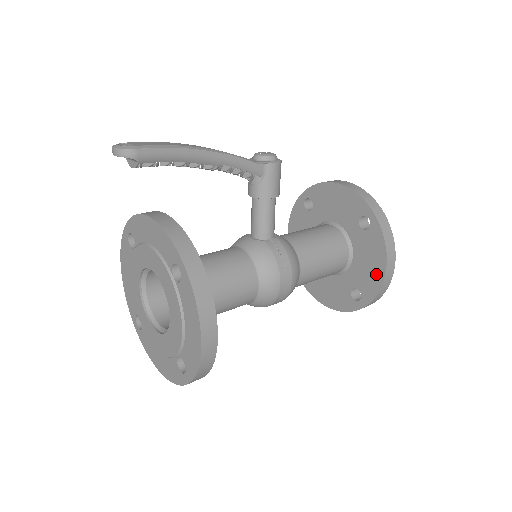
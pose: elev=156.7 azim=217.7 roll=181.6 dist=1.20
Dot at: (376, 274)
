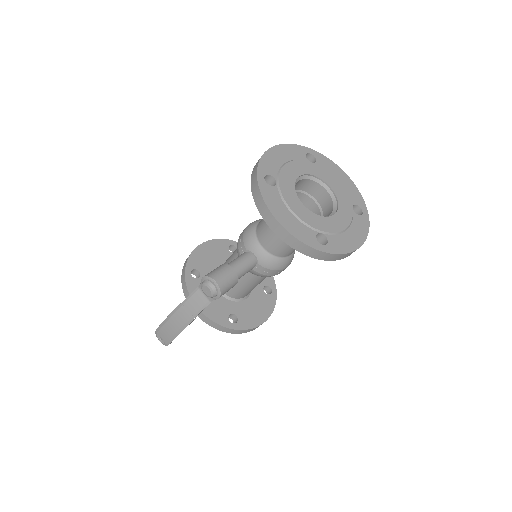
Dot at: occluded
